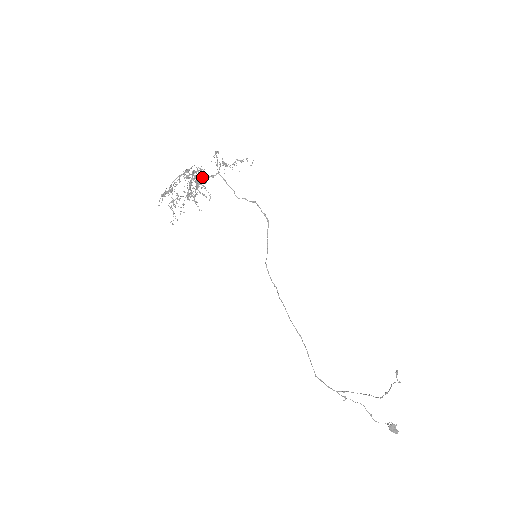
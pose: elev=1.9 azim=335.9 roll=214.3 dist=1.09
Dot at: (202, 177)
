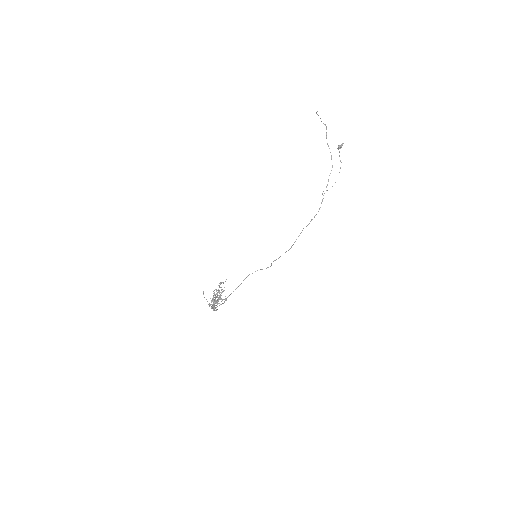
Dot at: (223, 303)
